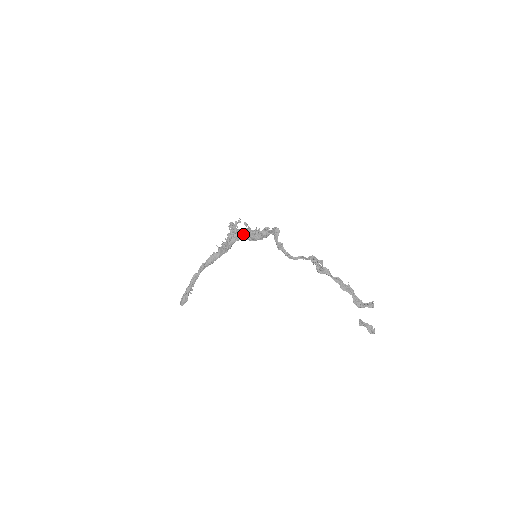
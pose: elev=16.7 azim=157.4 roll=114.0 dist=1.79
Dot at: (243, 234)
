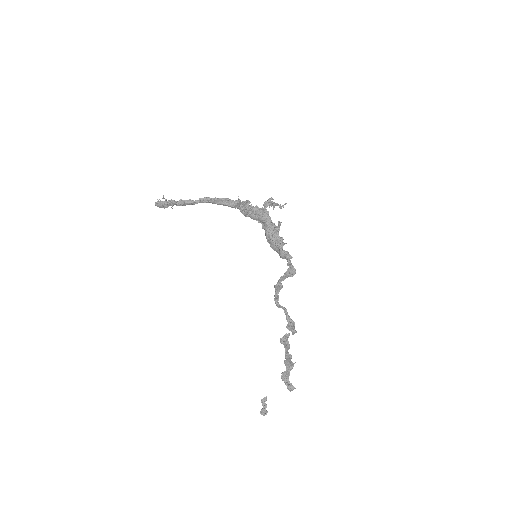
Dot at: (267, 228)
